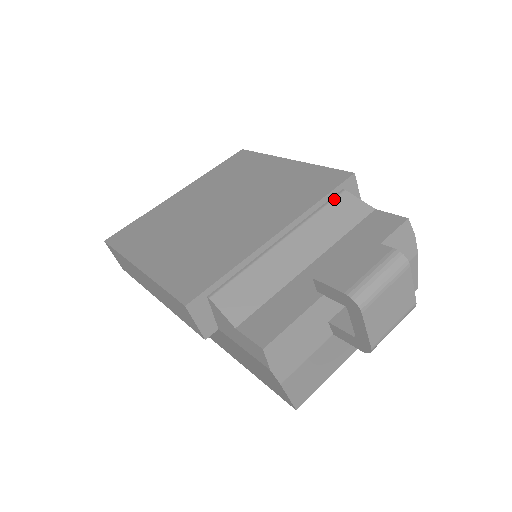
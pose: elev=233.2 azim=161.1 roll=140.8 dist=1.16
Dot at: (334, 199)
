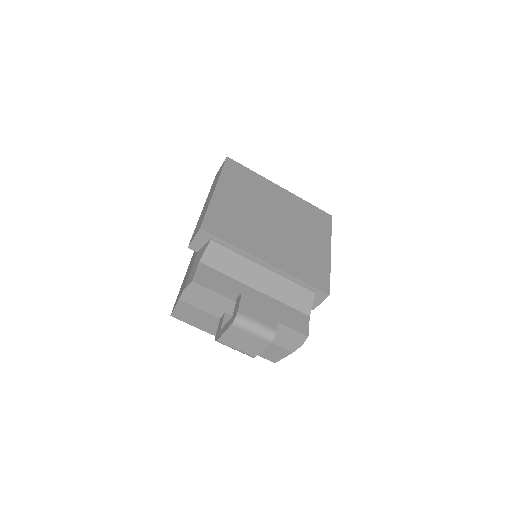
Dot at: (306, 289)
